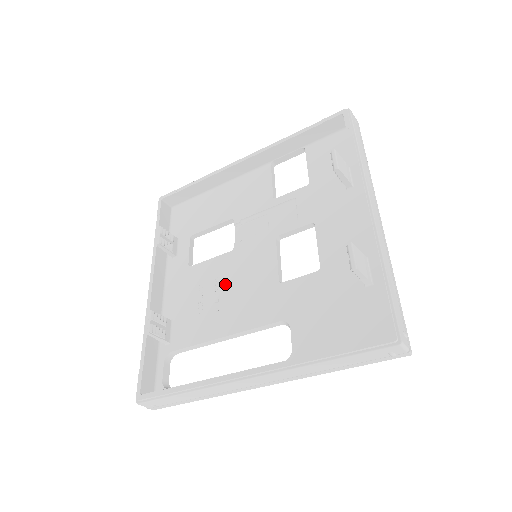
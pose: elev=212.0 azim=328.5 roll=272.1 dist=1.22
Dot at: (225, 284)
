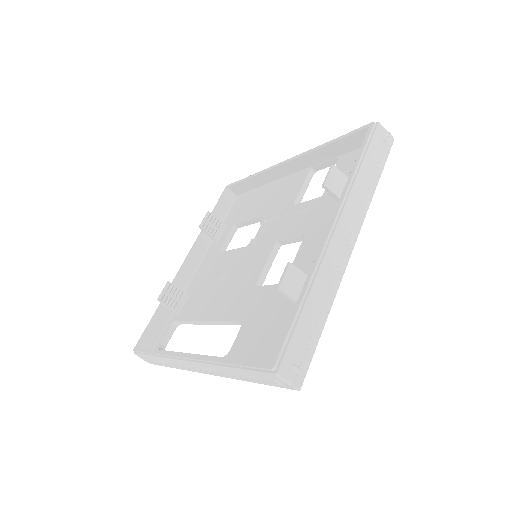
Dot at: (228, 275)
